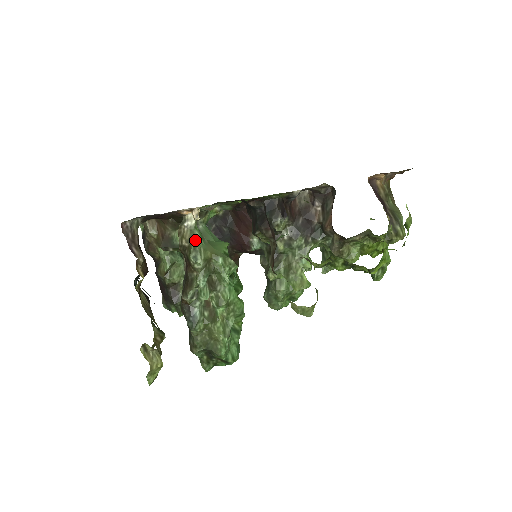
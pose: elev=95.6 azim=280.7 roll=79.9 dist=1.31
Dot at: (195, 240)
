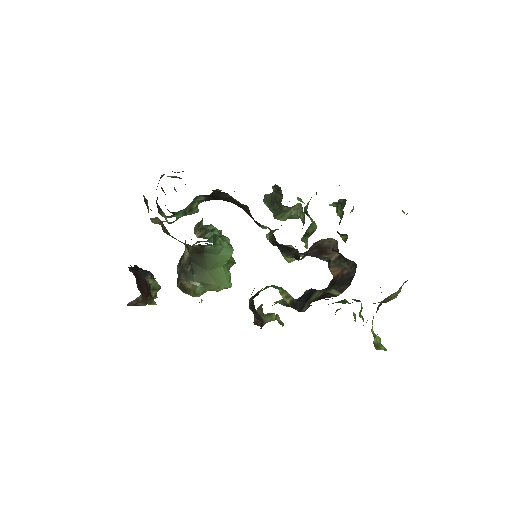
Dot at: (196, 290)
